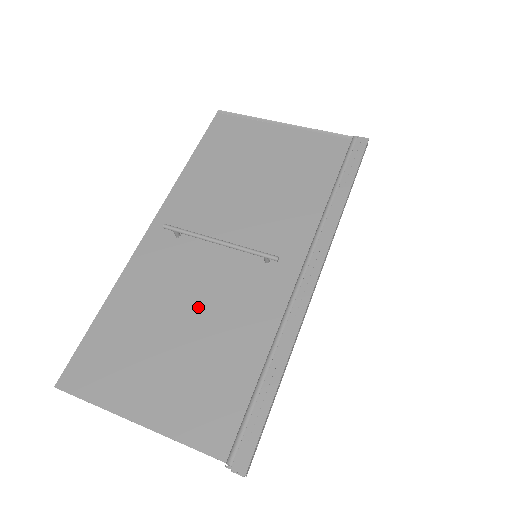
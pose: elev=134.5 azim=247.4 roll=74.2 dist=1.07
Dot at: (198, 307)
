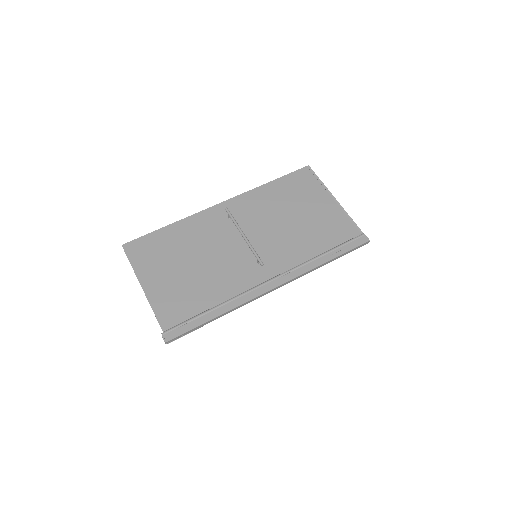
Dot at: (209, 259)
